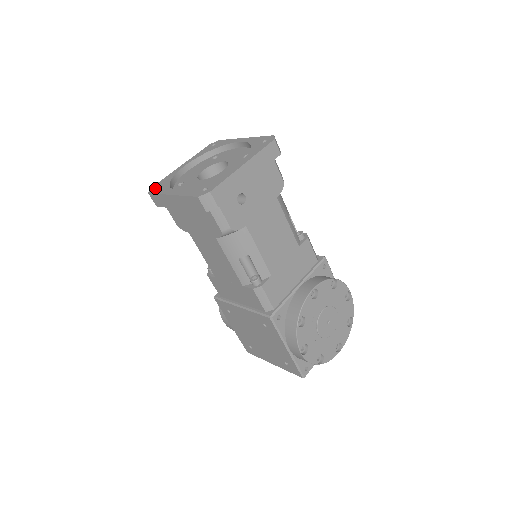
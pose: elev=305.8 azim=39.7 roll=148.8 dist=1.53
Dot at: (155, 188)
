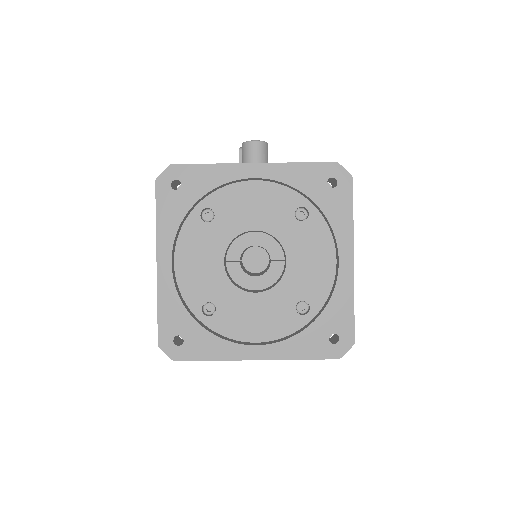
Dot at: (172, 181)
